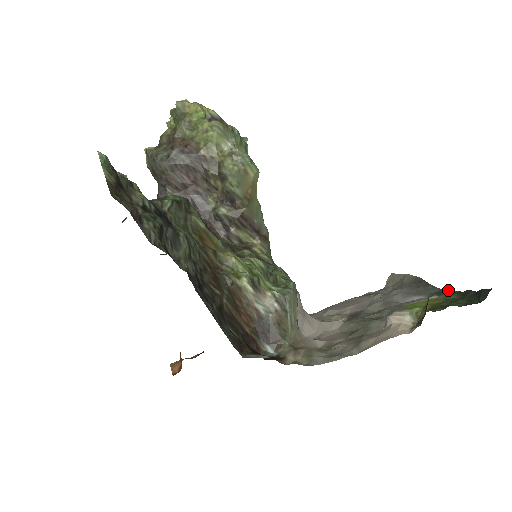
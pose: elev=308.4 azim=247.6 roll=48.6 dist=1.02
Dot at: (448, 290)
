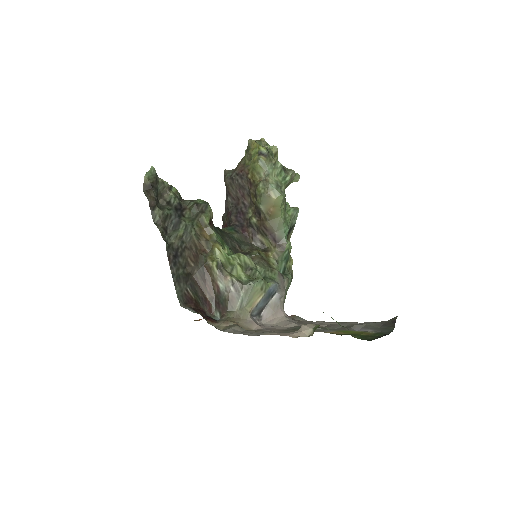
Dot at: (389, 332)
